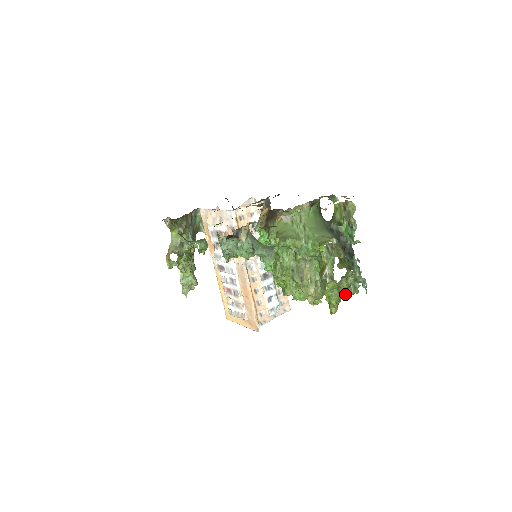
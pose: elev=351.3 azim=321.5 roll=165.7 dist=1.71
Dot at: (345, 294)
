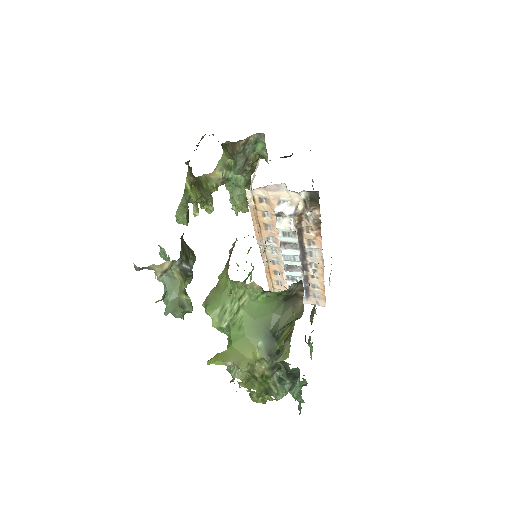
Dot at: (259, 402)
